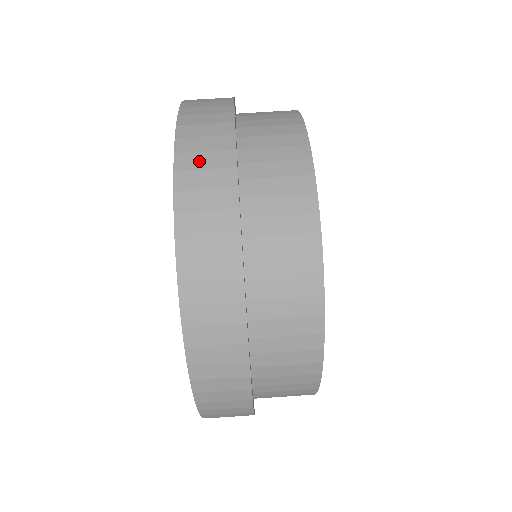
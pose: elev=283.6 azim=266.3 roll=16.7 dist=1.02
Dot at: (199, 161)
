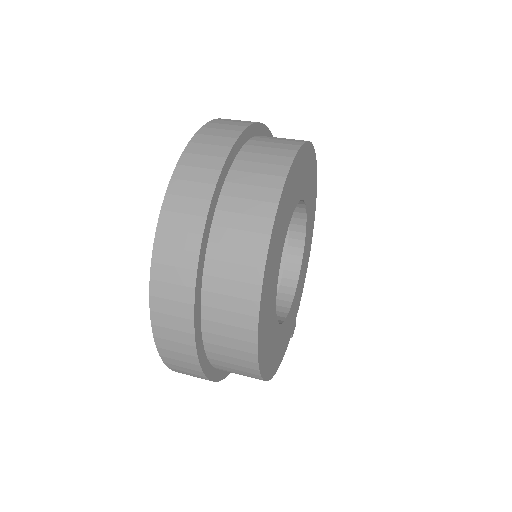
Dot at: (203, 149)
